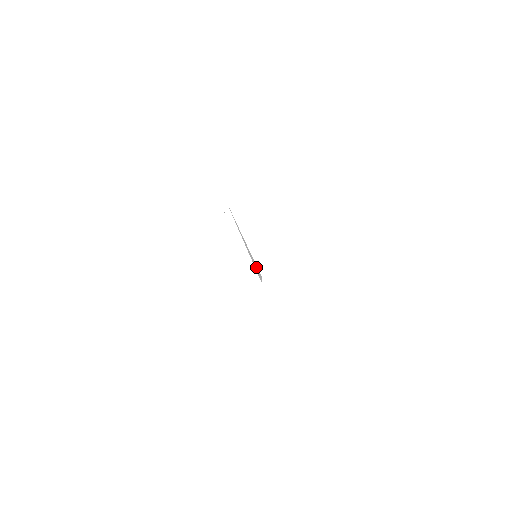
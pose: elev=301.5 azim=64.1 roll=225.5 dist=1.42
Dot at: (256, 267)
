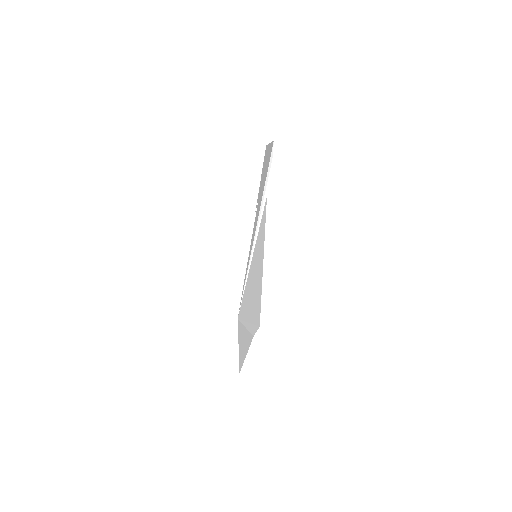
Dot at: occluded
